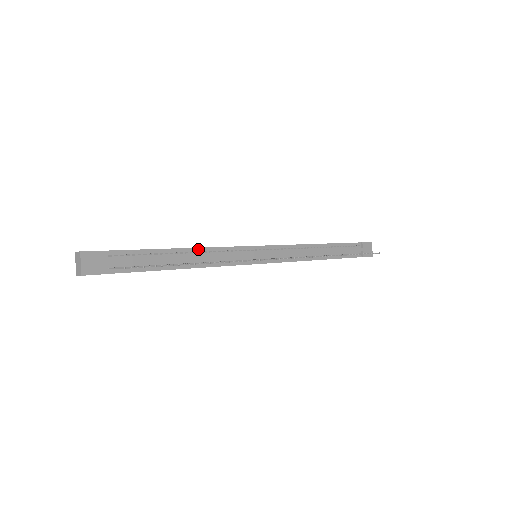
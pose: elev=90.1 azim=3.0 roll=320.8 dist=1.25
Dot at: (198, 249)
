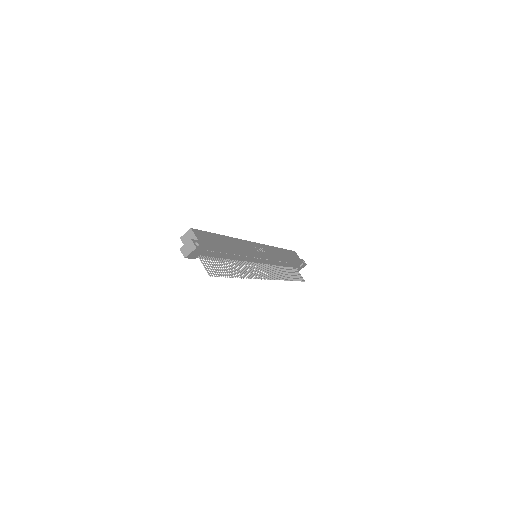
Dot at: (240, 254)
